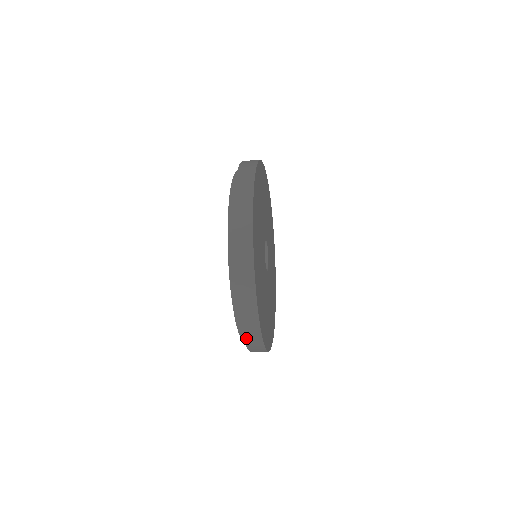
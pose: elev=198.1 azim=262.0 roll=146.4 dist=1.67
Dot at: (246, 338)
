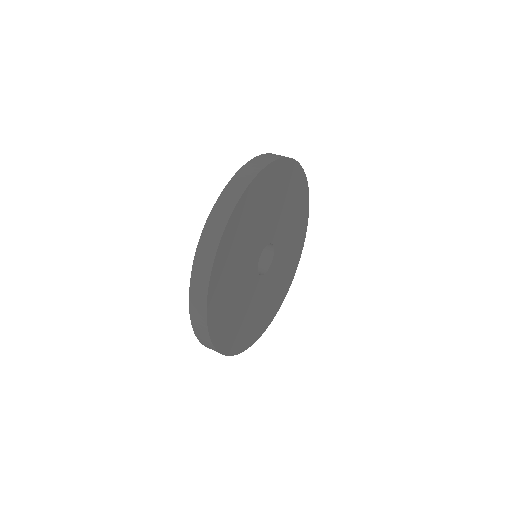
Dot at: occluded
